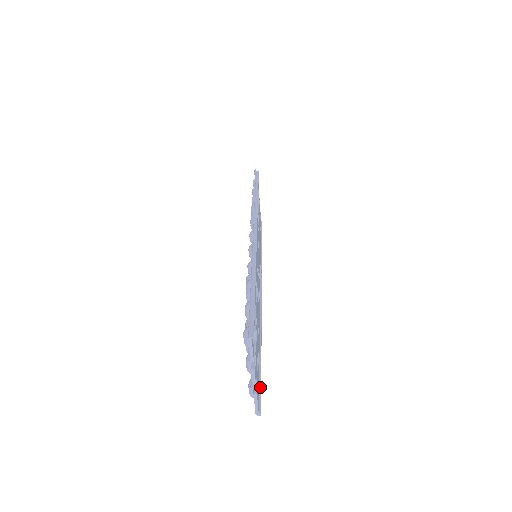
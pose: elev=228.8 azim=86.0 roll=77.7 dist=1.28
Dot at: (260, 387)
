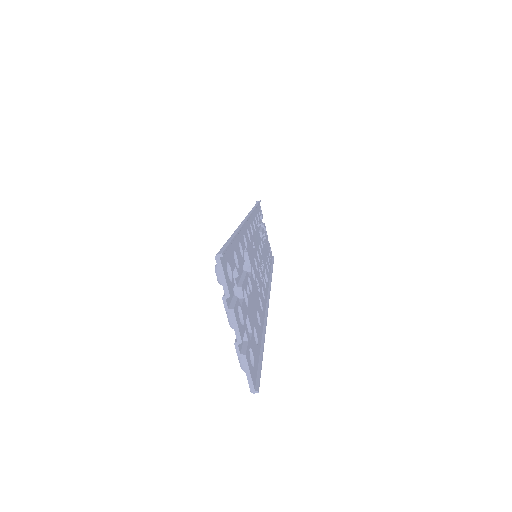
Dot at: (259, 367)
